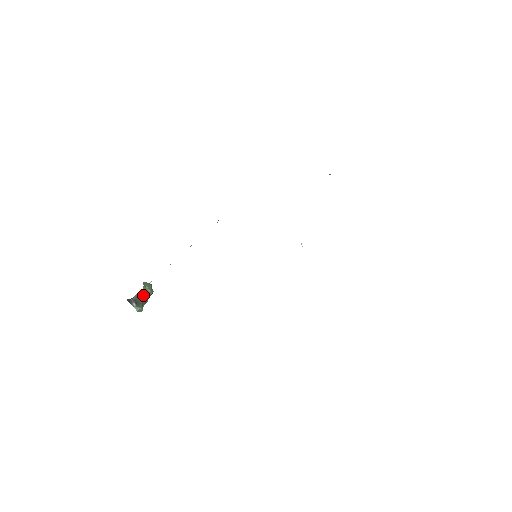
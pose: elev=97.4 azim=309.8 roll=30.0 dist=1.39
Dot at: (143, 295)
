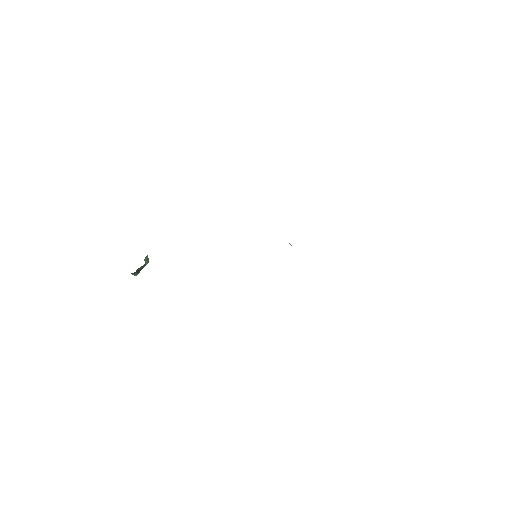
Dot at: (143, 267)
